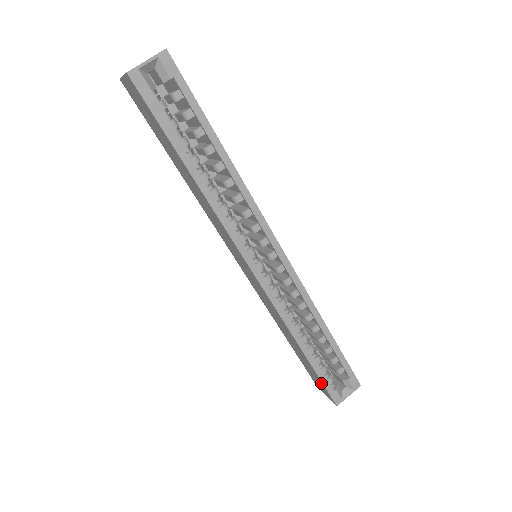
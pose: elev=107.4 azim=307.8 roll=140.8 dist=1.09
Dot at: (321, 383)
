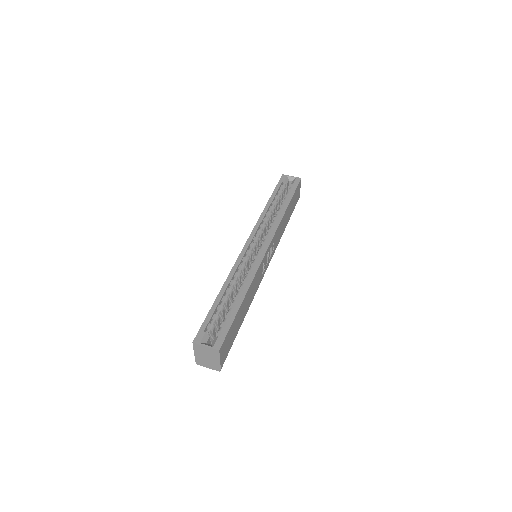
Dot at: occluded
